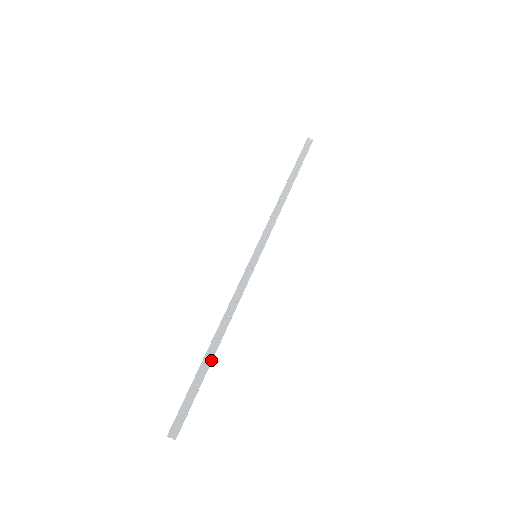
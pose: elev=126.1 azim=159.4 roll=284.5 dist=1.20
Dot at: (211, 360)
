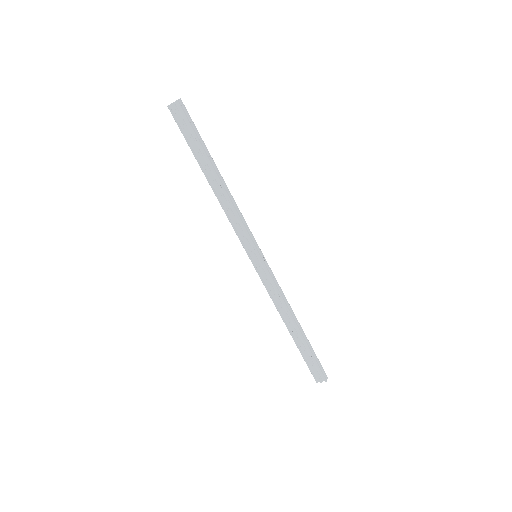
Dot at: (306, 337)
